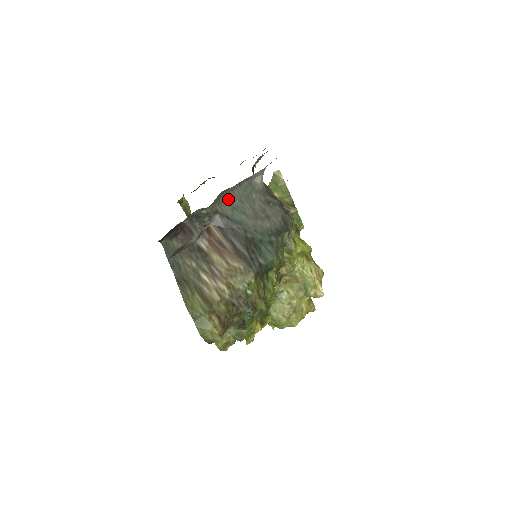
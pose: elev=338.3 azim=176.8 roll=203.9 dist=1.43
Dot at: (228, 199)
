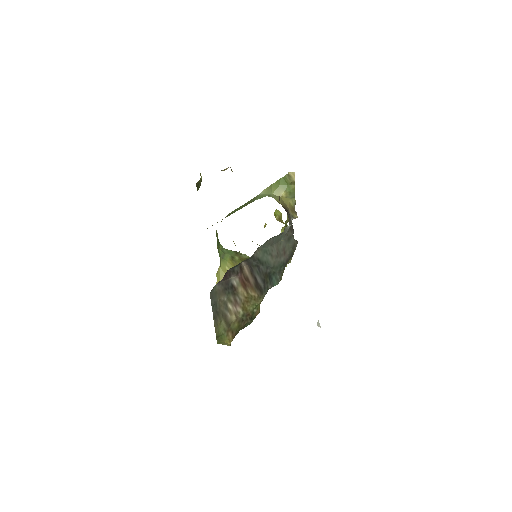
Dot at: (264, 246)
